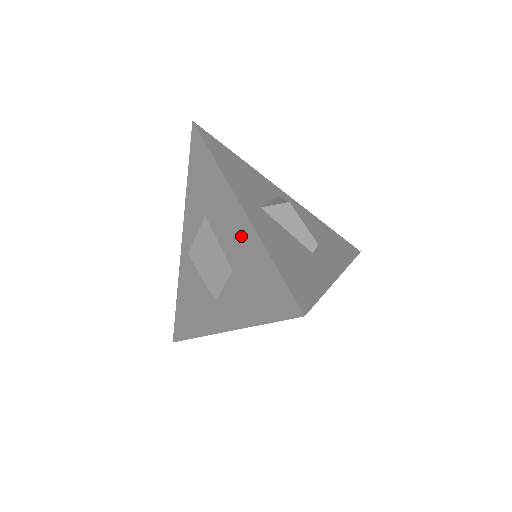
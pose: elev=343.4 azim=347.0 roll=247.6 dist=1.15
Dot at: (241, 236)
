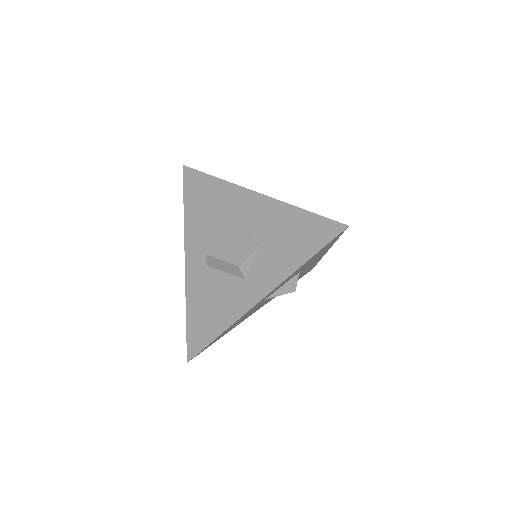
Dot at: (264, 213)
